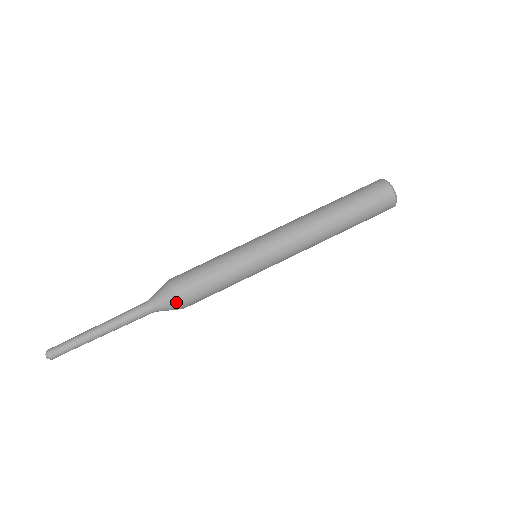
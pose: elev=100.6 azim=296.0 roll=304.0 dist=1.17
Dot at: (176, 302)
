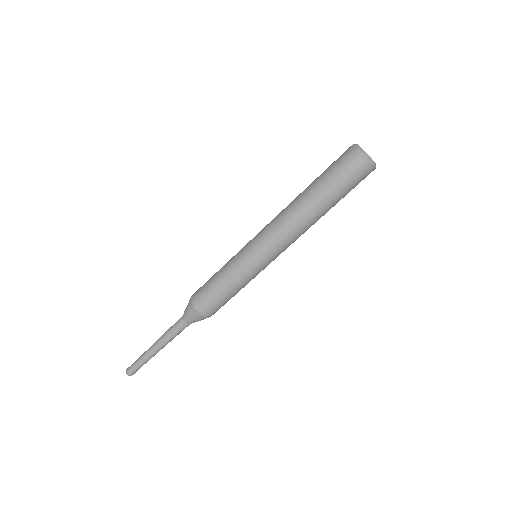
Dot at: occluded
